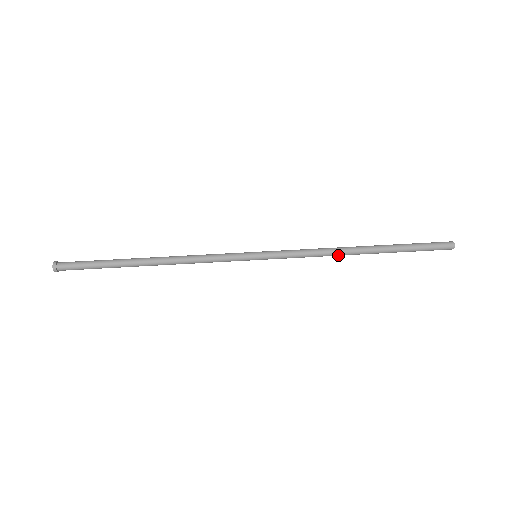
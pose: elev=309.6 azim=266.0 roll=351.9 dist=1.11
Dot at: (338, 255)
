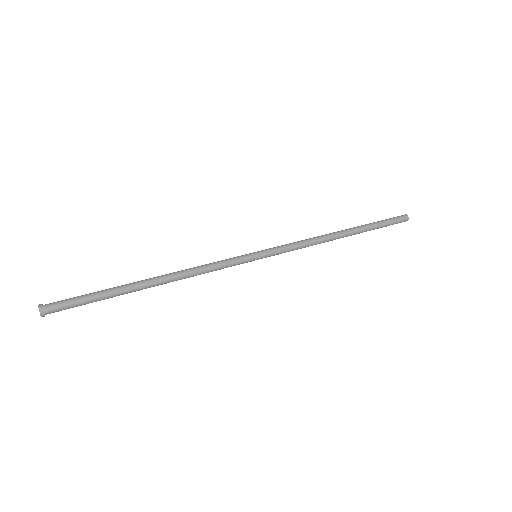
Dot at: (326, 238)
